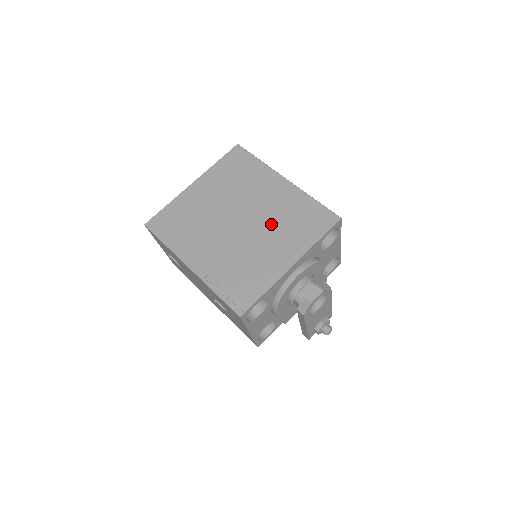
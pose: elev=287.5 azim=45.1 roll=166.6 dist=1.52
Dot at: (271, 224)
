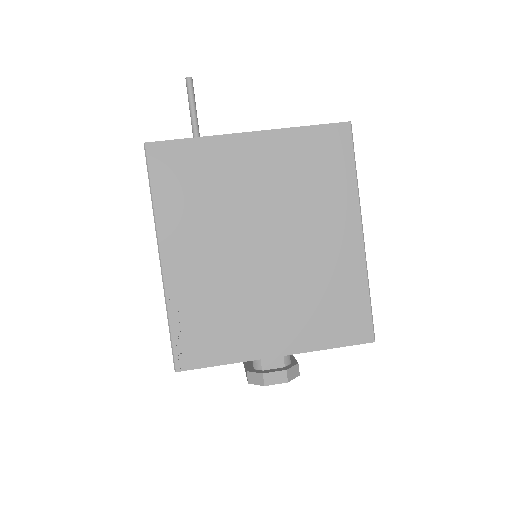
Dot at: (297, 283)
